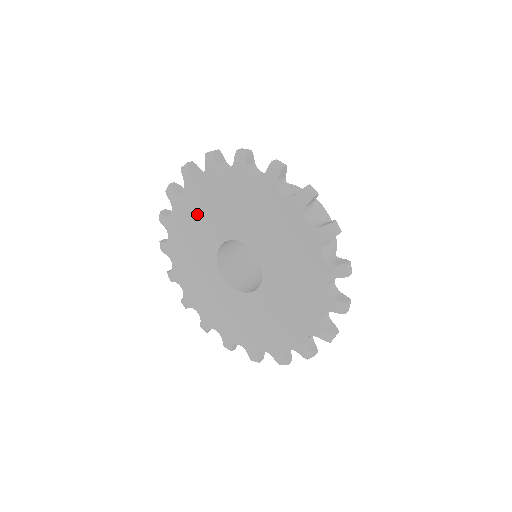
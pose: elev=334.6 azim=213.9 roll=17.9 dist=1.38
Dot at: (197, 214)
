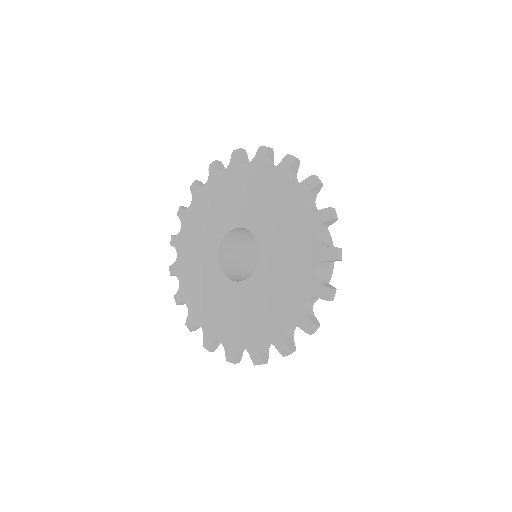
Dot at: (226, 194)
